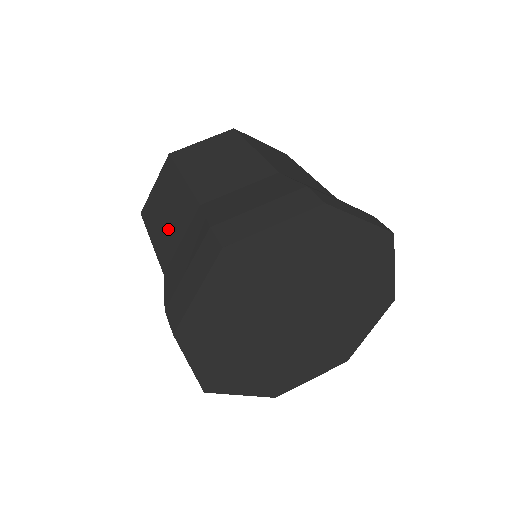
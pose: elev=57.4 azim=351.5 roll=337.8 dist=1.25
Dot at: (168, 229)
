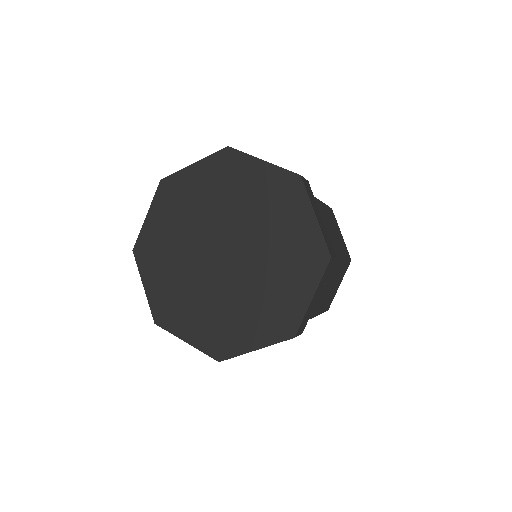
Dot at: occluded
